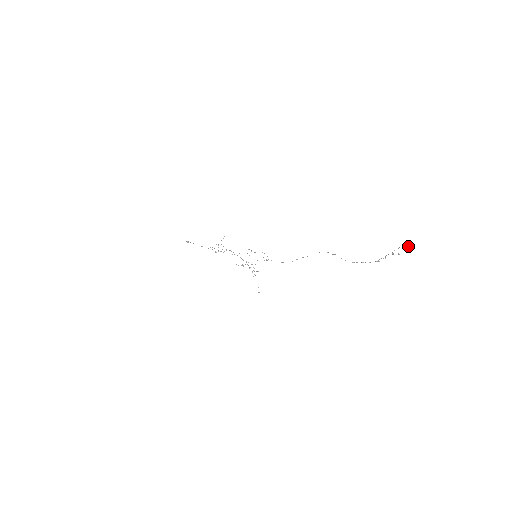
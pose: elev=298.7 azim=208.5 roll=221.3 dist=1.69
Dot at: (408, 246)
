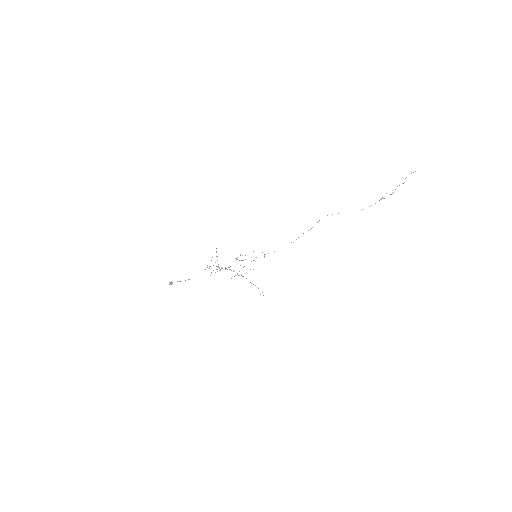
Dot at: occluded
